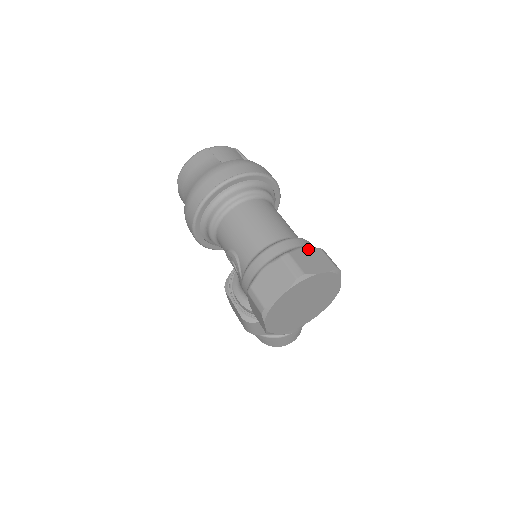
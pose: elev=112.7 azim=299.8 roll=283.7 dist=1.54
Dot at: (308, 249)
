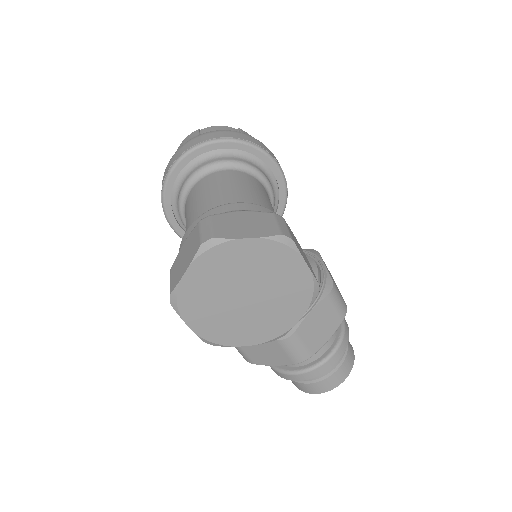
Dot at: (249, 212)
